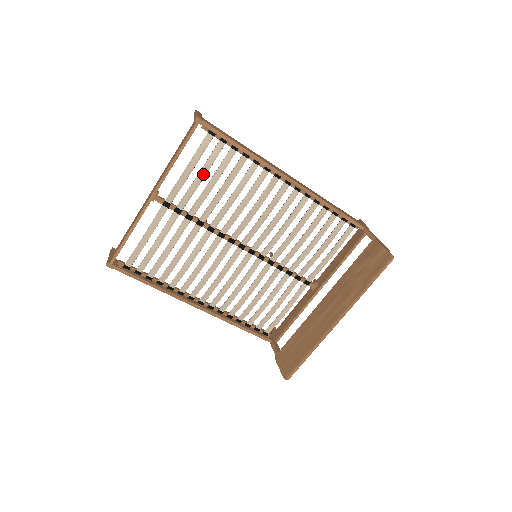
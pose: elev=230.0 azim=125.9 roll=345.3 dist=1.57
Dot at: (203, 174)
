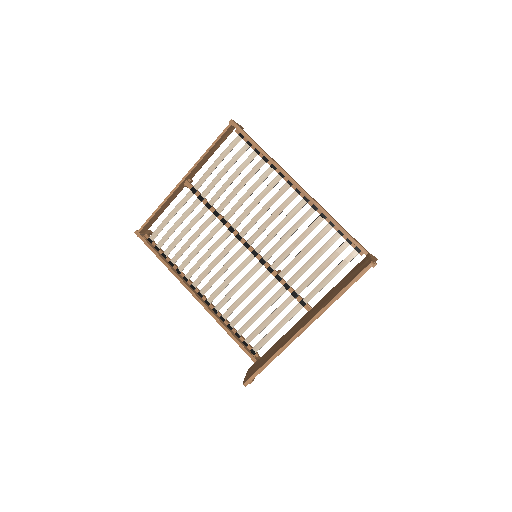
Dot at: (227, 169)
